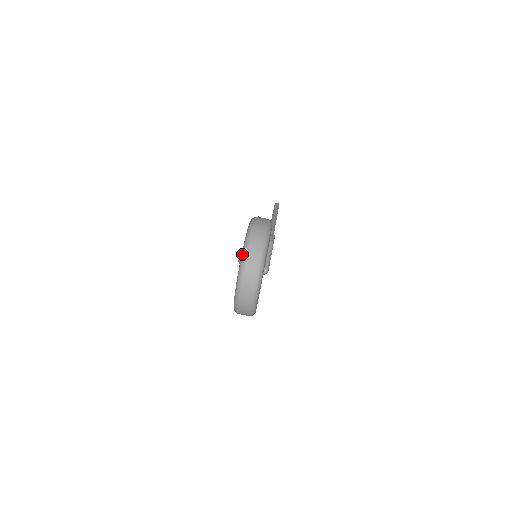
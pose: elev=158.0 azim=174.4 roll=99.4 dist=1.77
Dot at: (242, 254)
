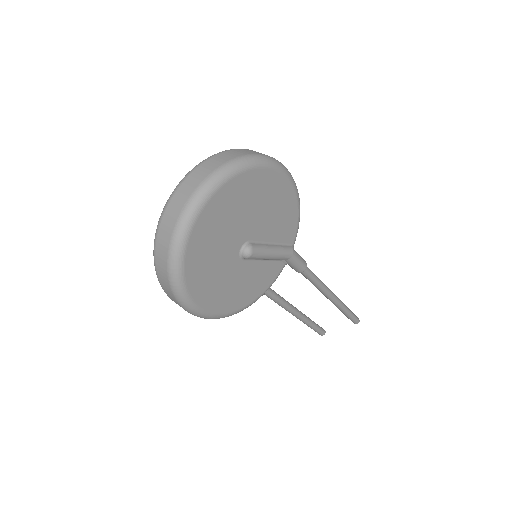
Dot at: occluded
